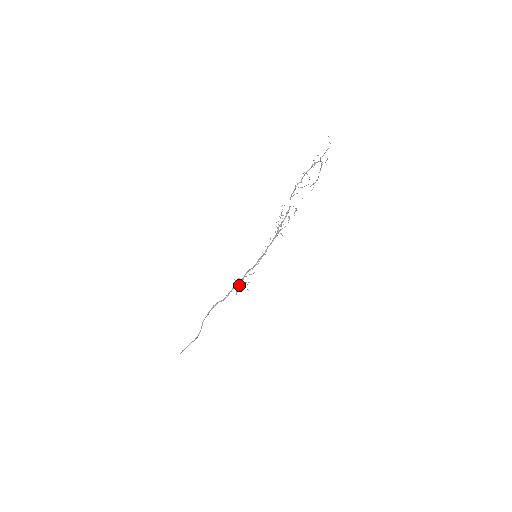
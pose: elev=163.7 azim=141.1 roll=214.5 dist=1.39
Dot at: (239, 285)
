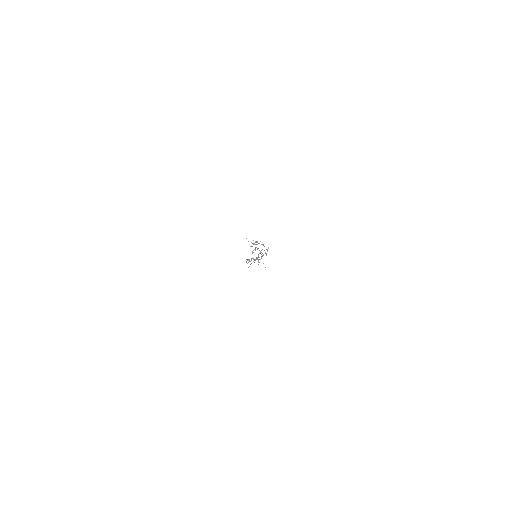
Dot at: occluded
